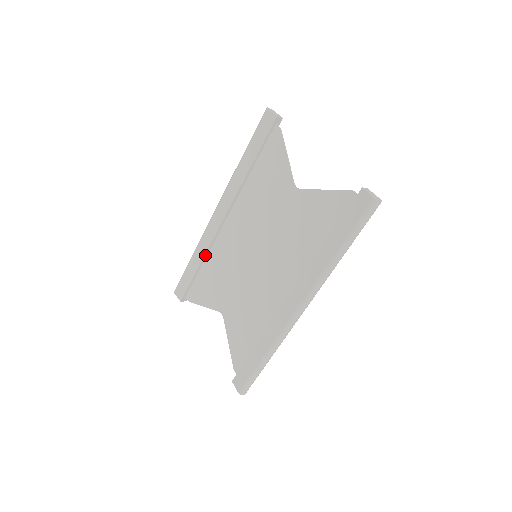
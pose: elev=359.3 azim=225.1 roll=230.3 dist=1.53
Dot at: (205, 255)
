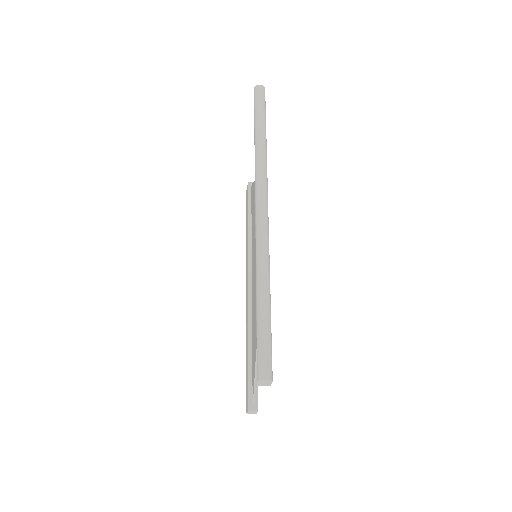
Dot at: (249, 331)
